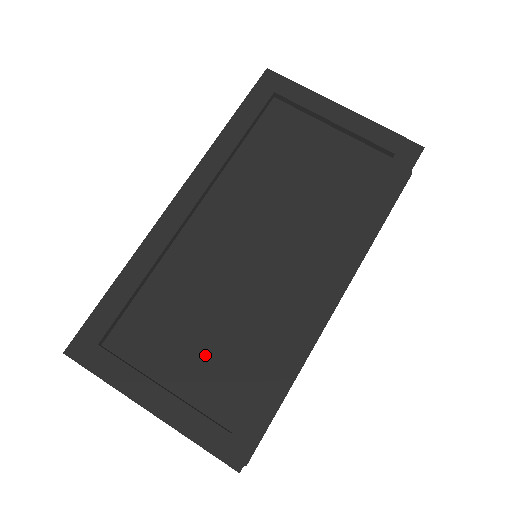
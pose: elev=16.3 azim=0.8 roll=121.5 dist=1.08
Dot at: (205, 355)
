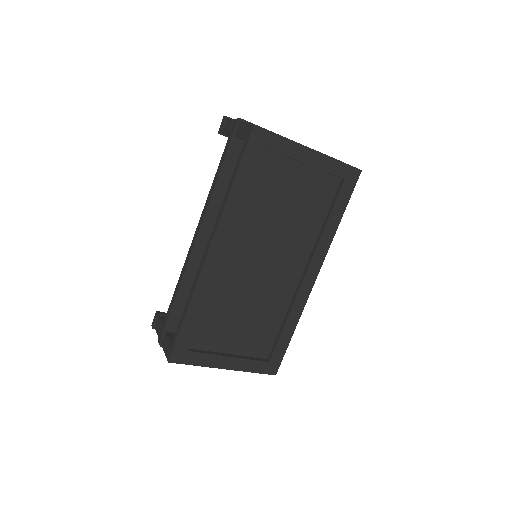
Dot at: (247, 331)
